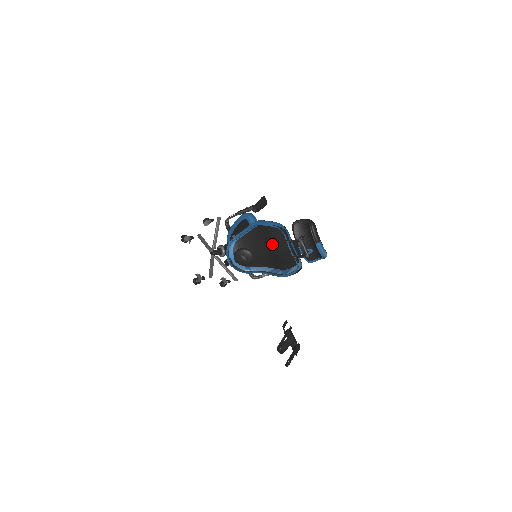
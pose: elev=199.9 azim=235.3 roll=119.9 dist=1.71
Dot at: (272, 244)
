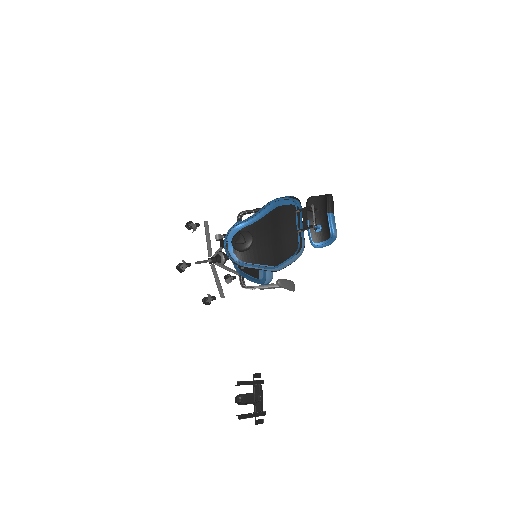
Dot at: (279, 227)
